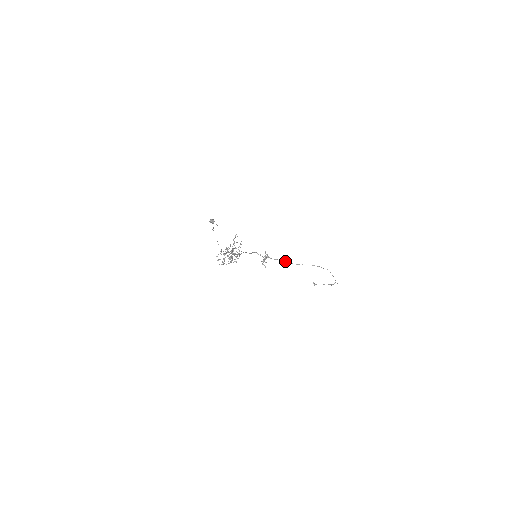
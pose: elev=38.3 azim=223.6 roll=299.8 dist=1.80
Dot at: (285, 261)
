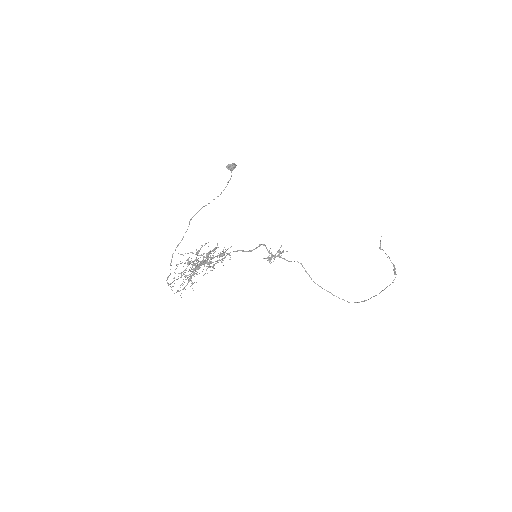
Dot at: (304, 268)
